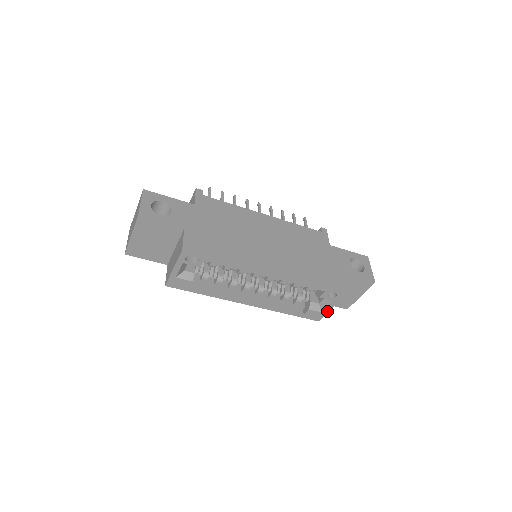
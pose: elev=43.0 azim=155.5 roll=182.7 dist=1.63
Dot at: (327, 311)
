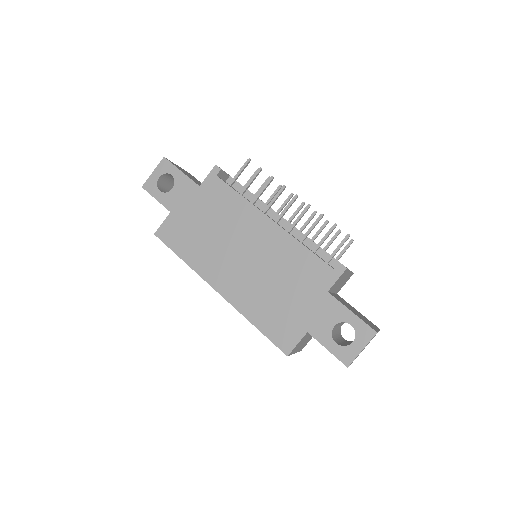
Dot at: occluded
